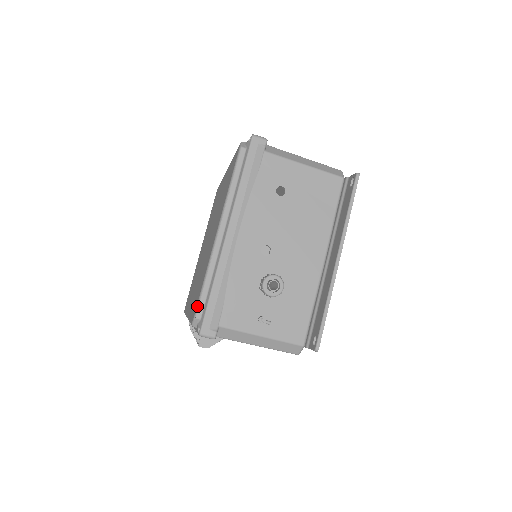
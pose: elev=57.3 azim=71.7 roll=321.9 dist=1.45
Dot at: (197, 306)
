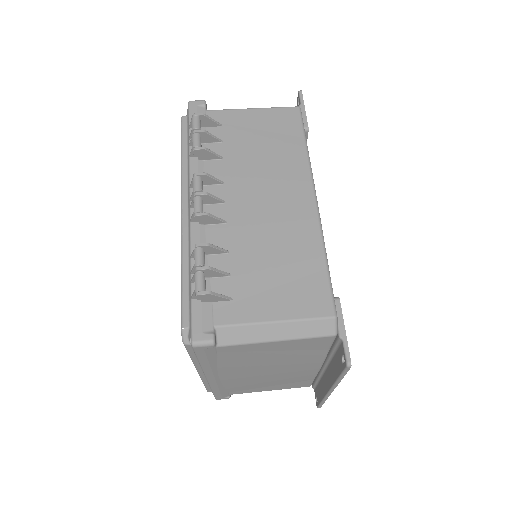
Dot at: occluded
